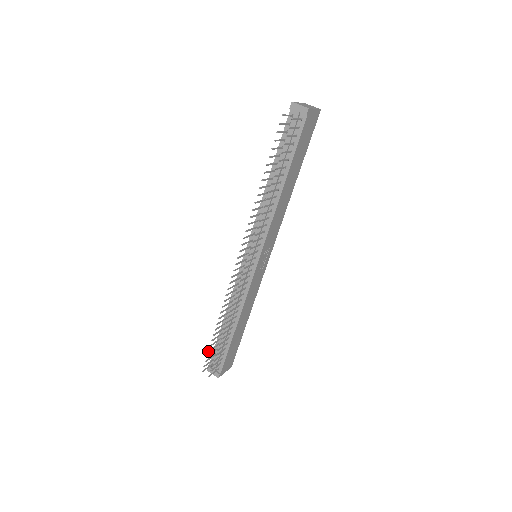
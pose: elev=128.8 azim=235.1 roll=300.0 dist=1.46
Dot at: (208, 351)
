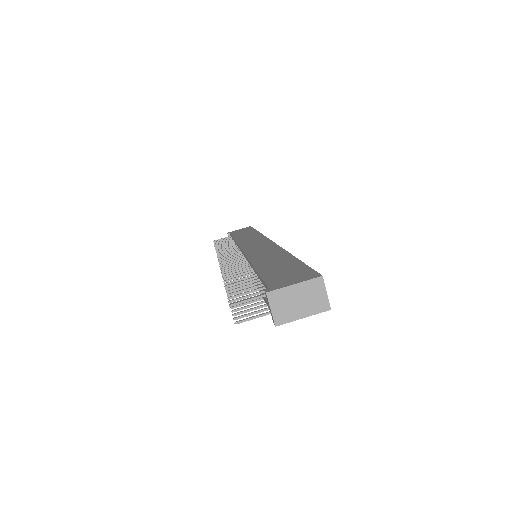
Dot at: (214, 244)
